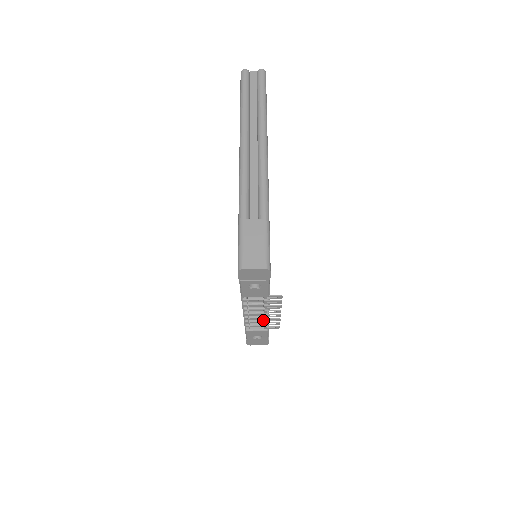
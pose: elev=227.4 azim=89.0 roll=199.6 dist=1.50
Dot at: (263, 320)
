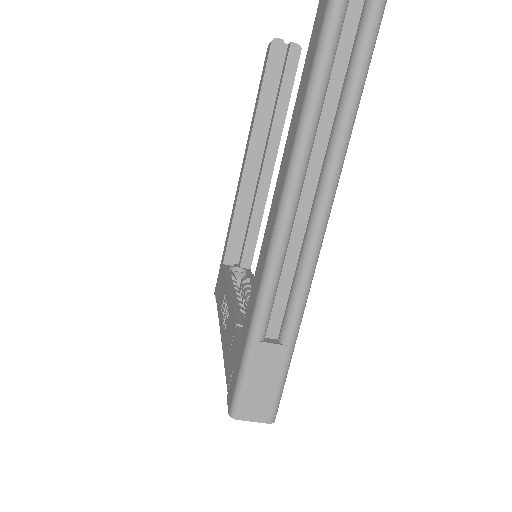
Dot at: occluded
